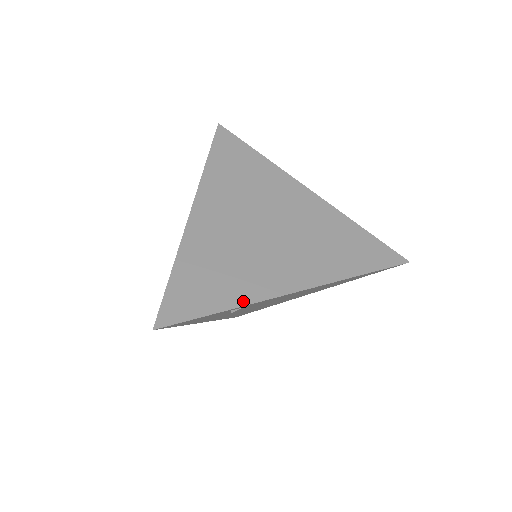
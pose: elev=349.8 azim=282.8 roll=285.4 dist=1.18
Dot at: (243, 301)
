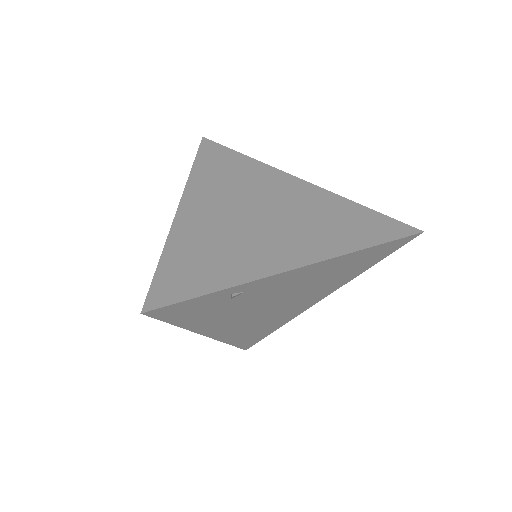
Dot at: (243, 279)
